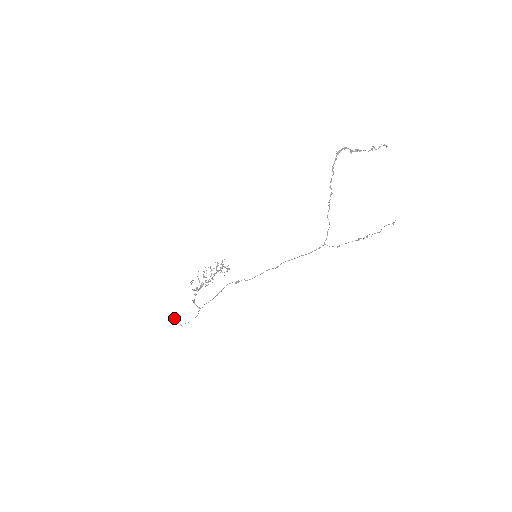
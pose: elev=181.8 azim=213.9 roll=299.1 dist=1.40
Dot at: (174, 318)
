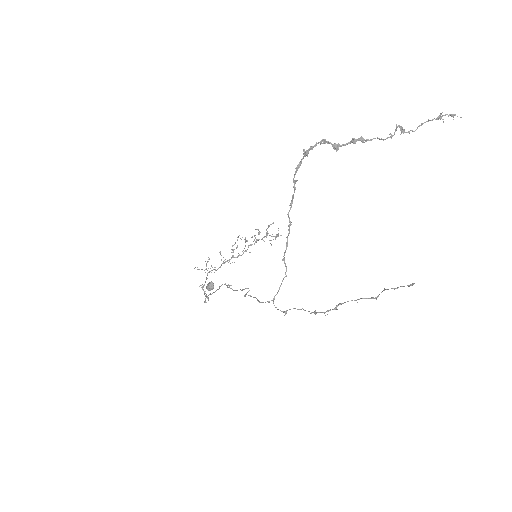
Dot at: (208, 286)
